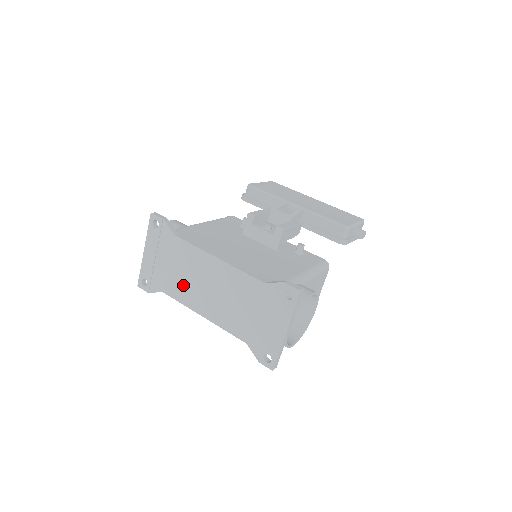
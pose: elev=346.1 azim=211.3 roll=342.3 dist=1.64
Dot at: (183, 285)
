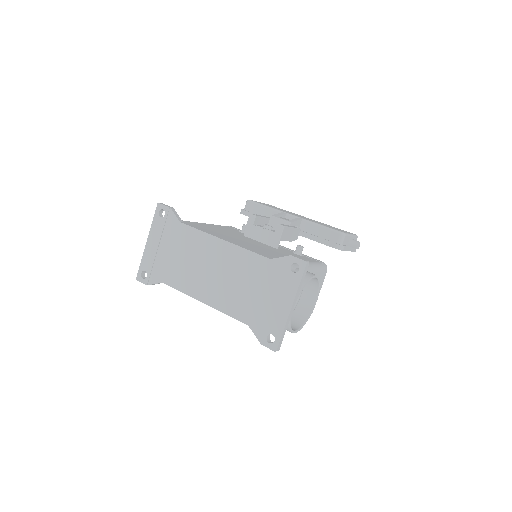
Dot at: (185, 272)
